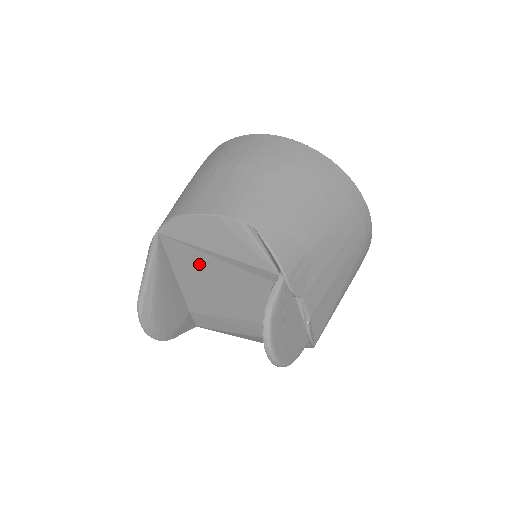
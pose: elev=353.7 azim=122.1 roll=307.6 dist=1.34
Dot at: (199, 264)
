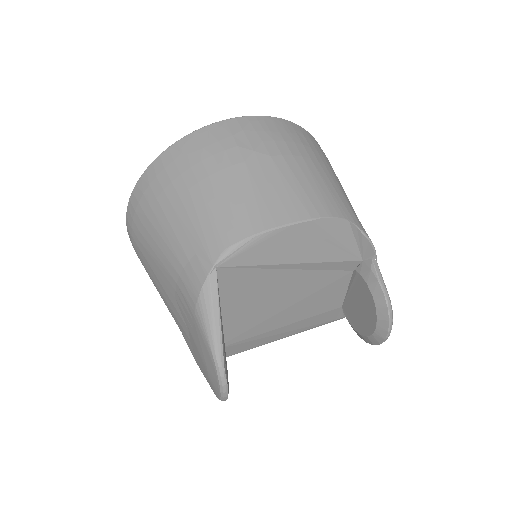
Dot at: (261, 285)
